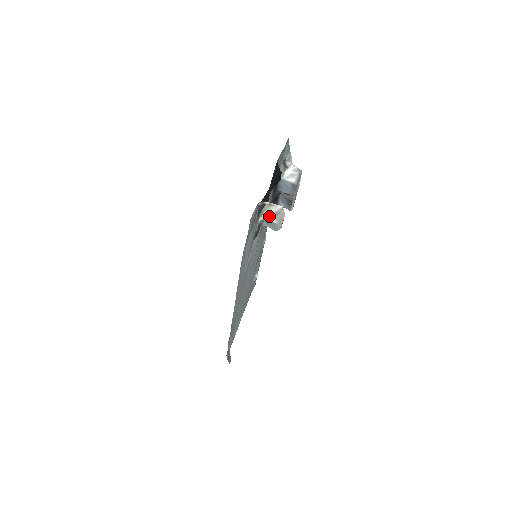
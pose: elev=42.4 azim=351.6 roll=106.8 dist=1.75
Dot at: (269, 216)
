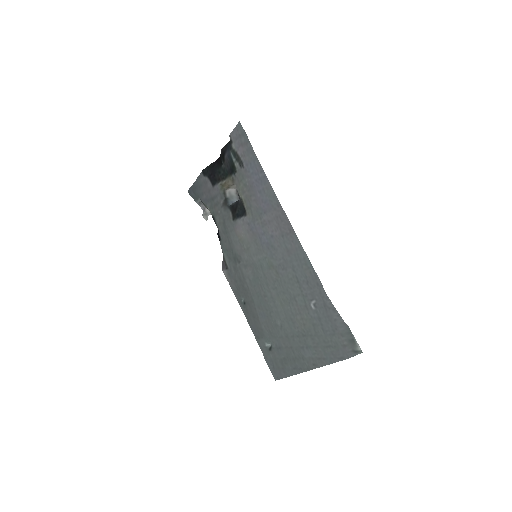
Dot at: occluded
